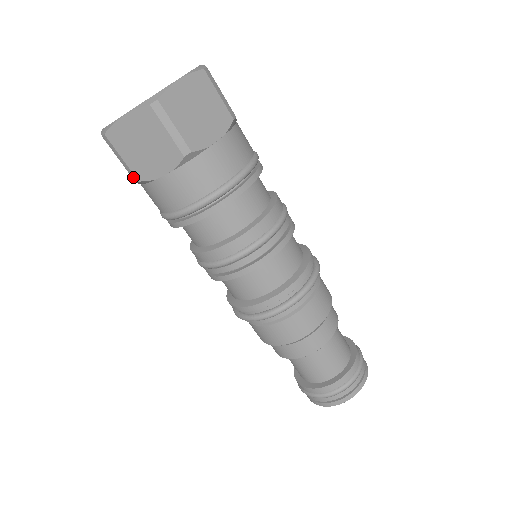
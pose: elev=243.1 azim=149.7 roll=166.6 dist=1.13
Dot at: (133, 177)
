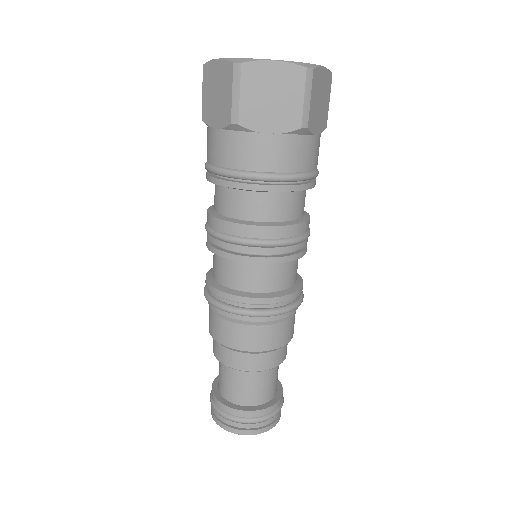
Dot at: (234, 117)
